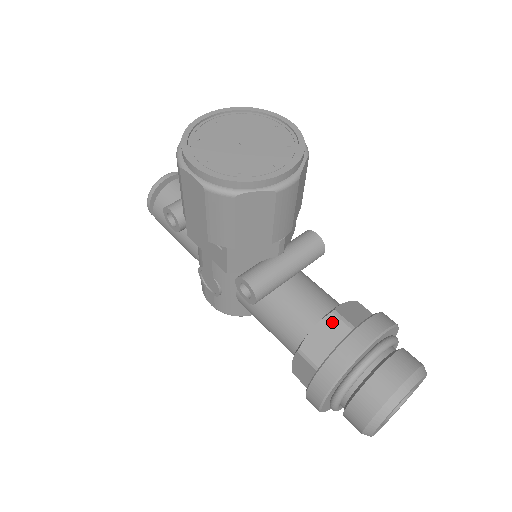
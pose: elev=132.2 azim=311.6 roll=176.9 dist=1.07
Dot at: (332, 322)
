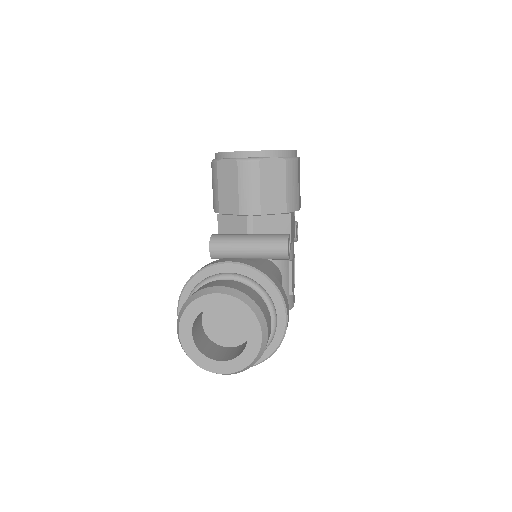
Dot at: occluded
